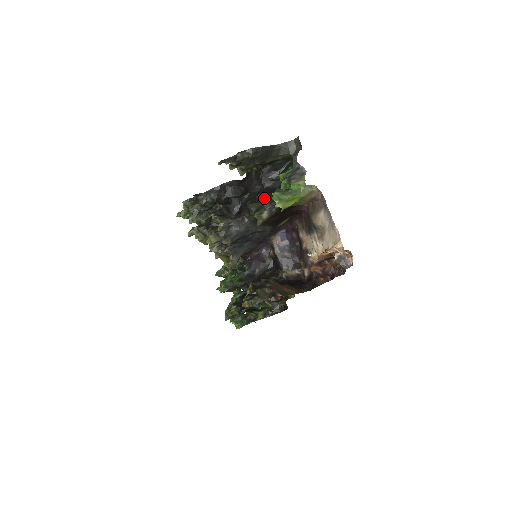
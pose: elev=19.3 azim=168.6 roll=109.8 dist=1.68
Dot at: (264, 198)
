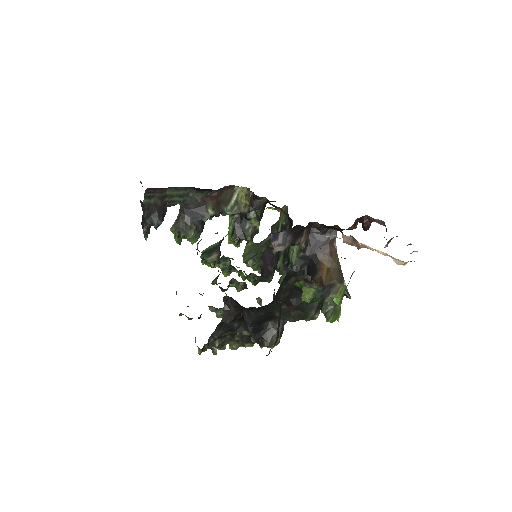
Dot at: (298, 309)
